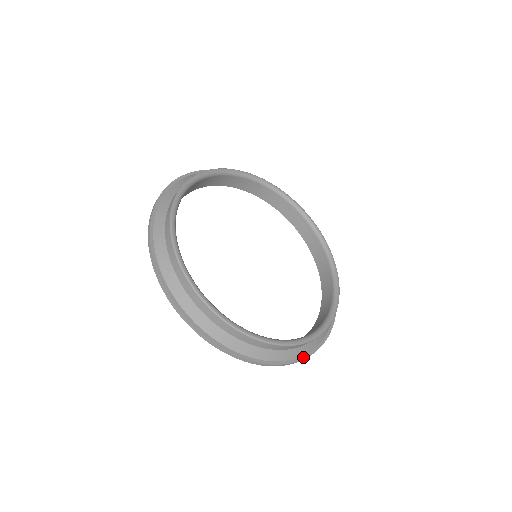
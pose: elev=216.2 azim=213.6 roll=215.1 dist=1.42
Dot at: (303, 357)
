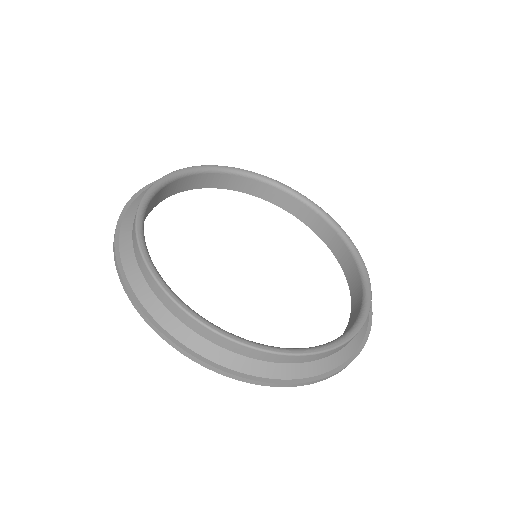
Dot at: (186, 348)
